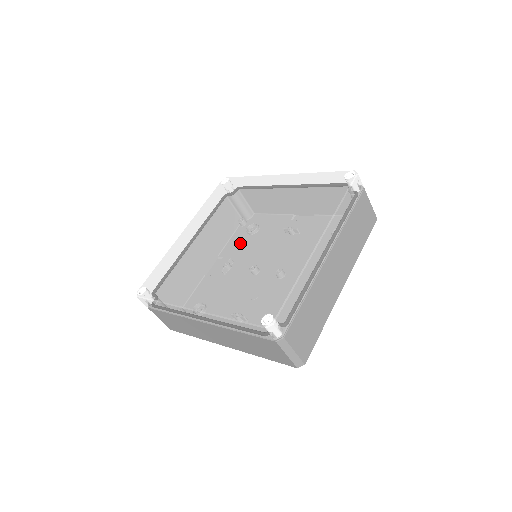
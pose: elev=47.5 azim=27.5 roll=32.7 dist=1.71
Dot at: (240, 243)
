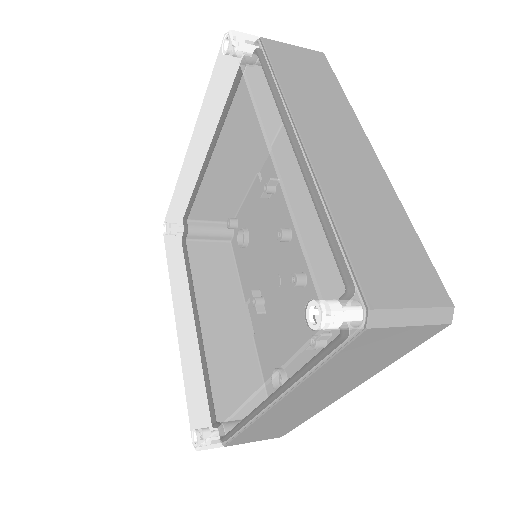
Dot at: (205, 271)
